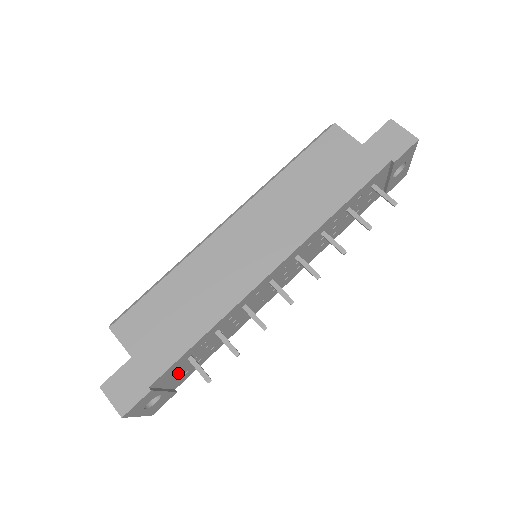
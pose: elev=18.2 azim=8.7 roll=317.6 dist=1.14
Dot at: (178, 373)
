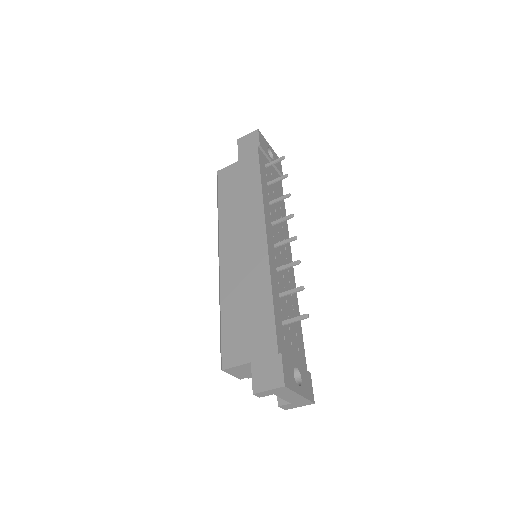
Dot at: (291, 346)
